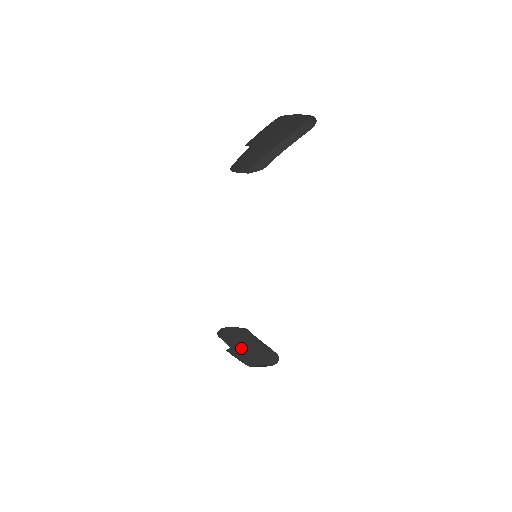
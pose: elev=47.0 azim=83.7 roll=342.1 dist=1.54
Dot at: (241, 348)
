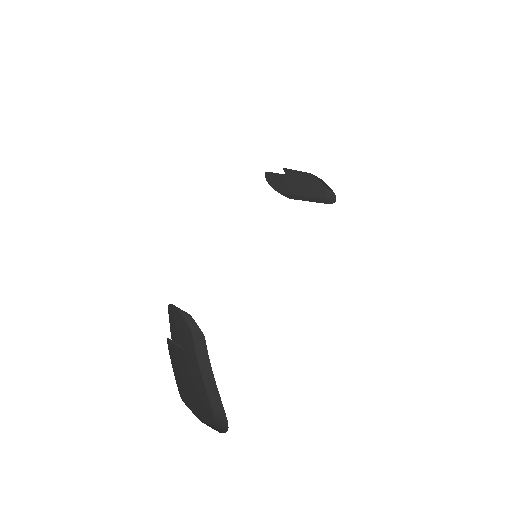
Dot at: (183, 363)
